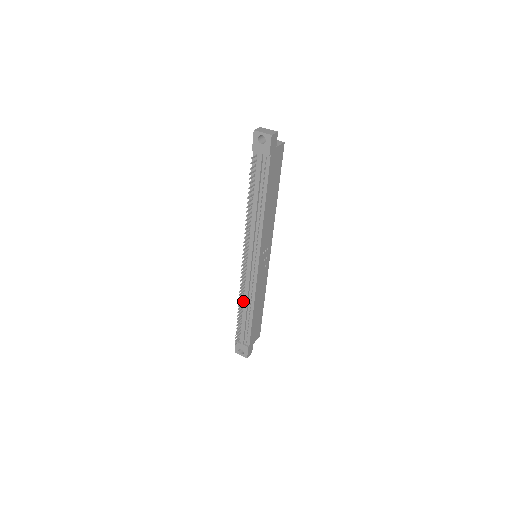
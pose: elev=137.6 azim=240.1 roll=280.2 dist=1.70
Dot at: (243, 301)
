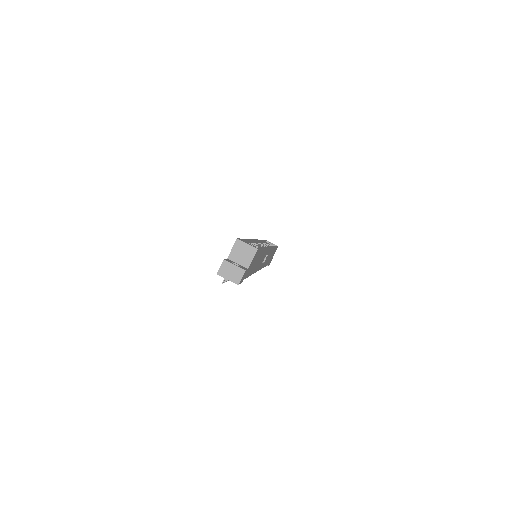
Dot at: occluded
